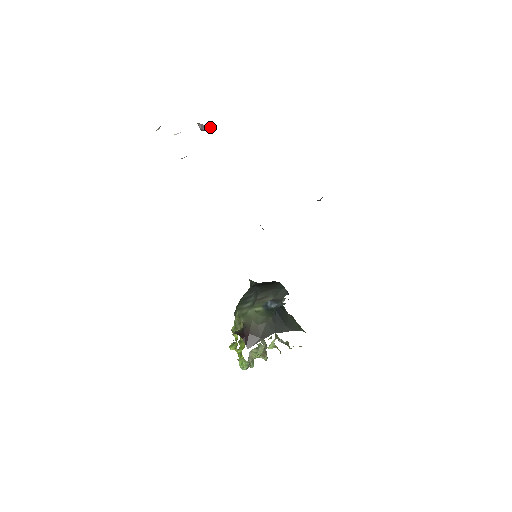
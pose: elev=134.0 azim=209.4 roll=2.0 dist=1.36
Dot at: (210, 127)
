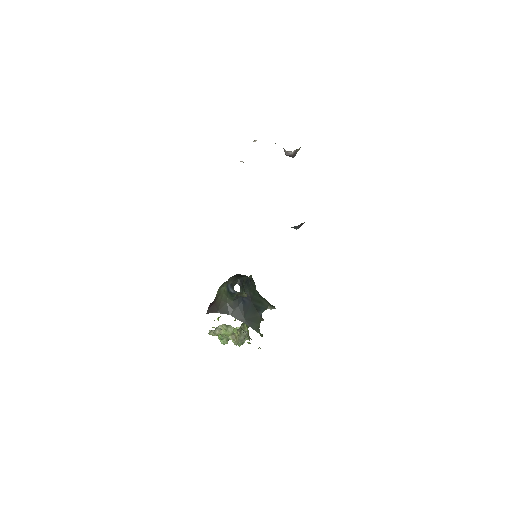
Dot at: (291, 154)
